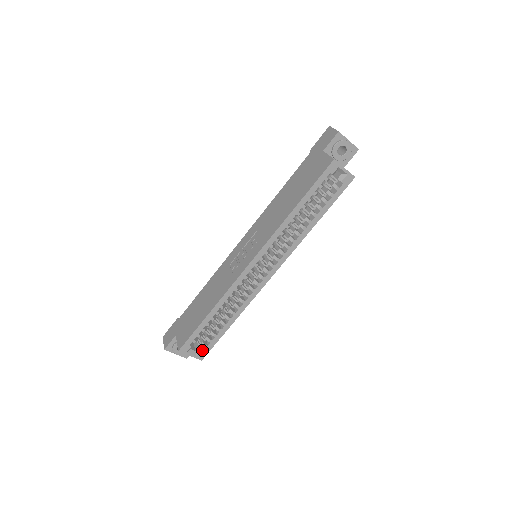
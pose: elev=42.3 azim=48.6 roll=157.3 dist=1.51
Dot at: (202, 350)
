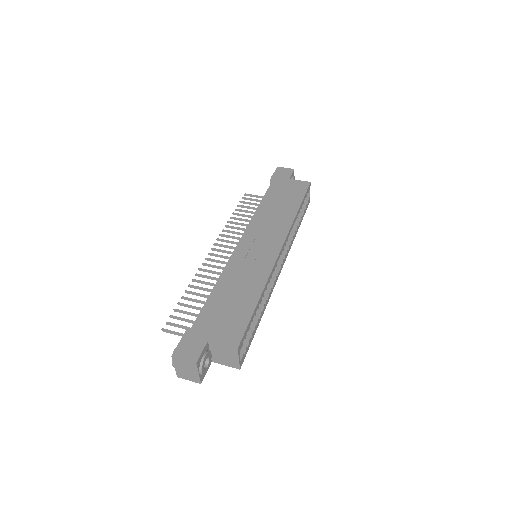
Dot at: (243, 353)
